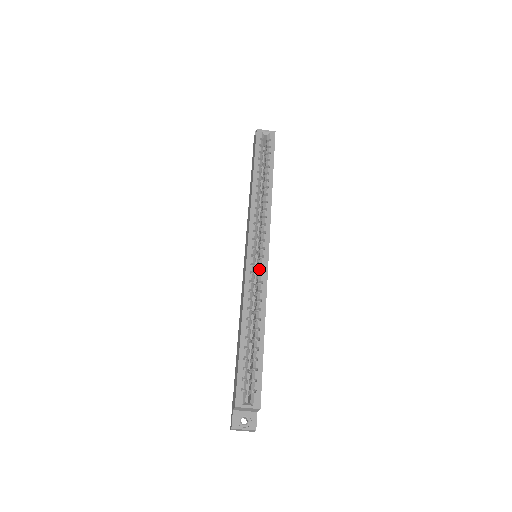
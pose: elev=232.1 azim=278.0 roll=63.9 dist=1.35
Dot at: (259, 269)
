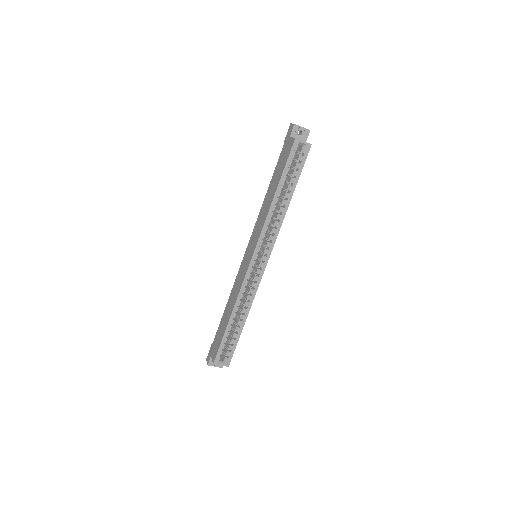
Dot at: (255, 277)
